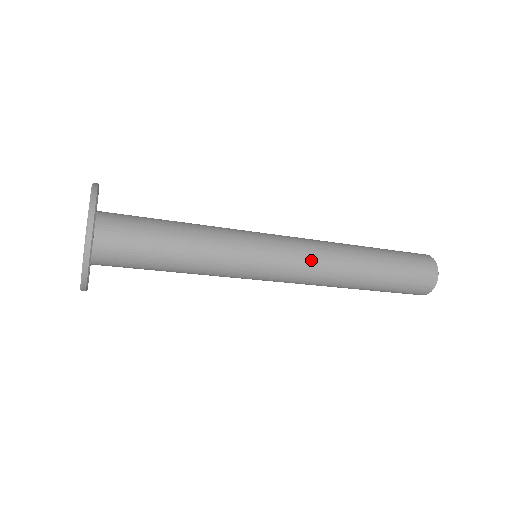
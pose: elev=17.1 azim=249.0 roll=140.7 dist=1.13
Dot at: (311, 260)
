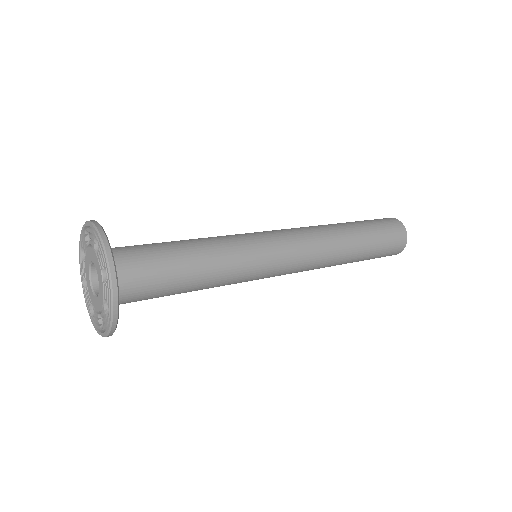
Dot at: (304, 269)
